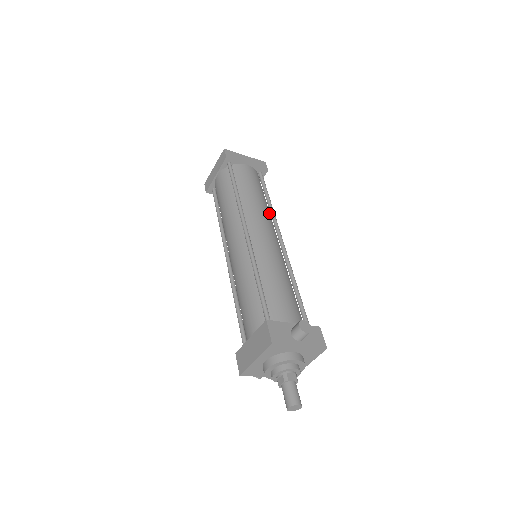
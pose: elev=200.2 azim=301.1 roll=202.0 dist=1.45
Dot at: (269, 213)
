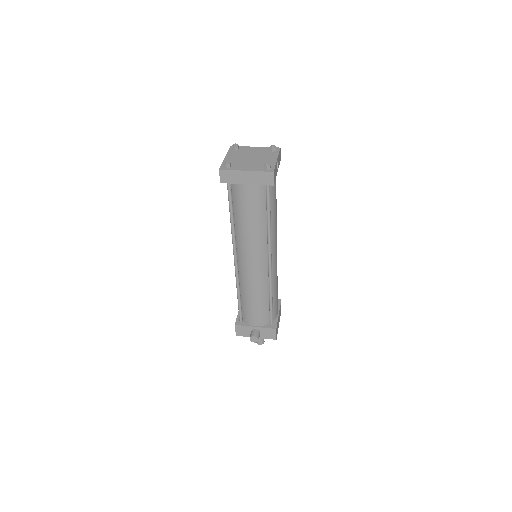
Dot at: (265, 236)
